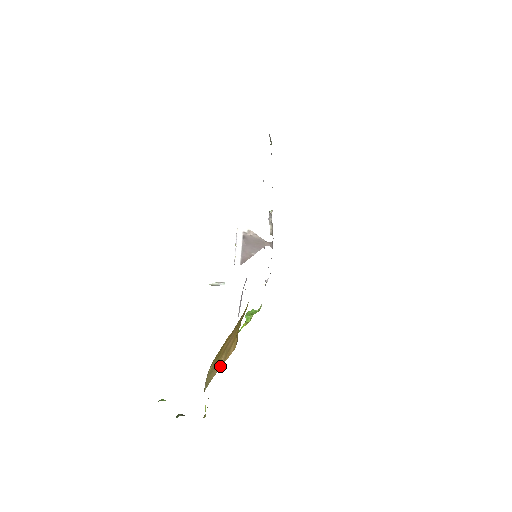
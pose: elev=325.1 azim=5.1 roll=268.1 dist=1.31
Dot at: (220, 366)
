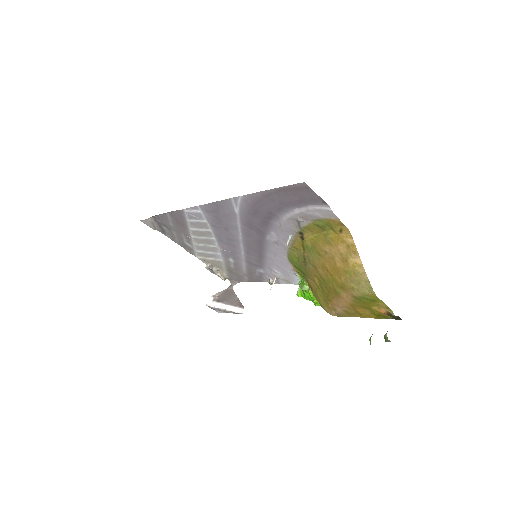
Dot at: (359, 261)
